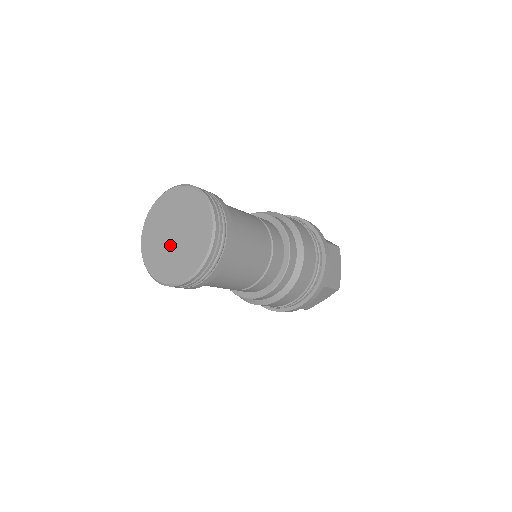
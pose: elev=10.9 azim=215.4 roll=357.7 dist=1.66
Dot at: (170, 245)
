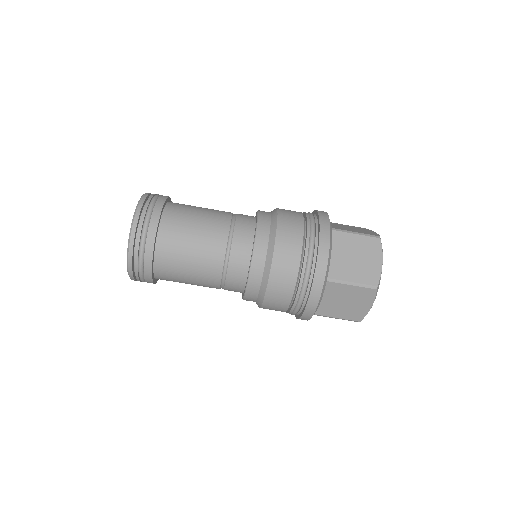
Dot at: occluded
